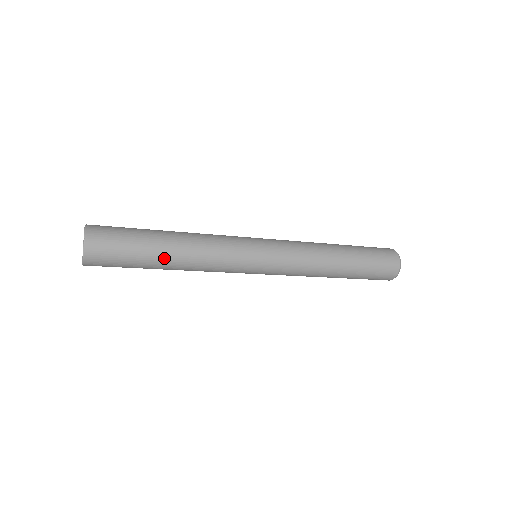
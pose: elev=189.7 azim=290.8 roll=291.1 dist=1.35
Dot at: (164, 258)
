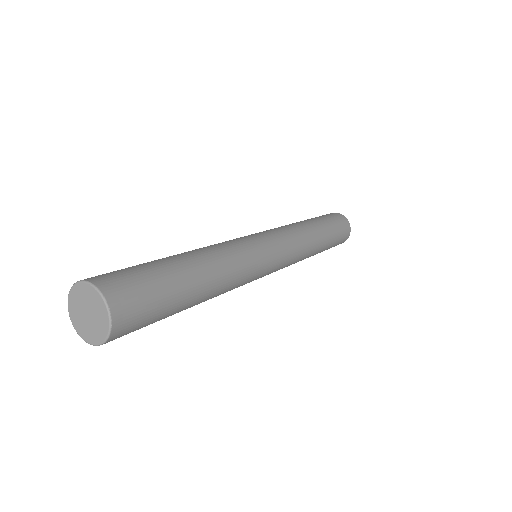
Dot at: (197, 296)
